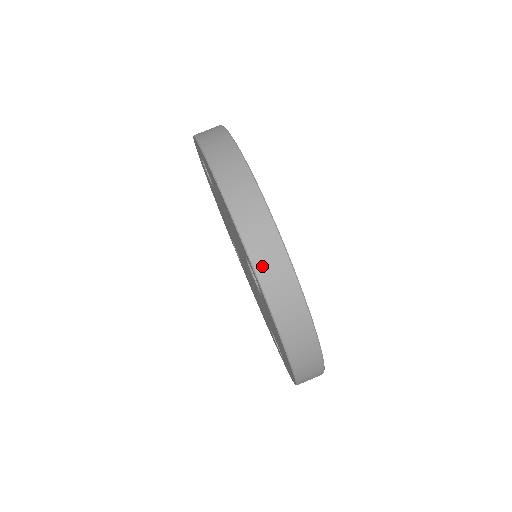
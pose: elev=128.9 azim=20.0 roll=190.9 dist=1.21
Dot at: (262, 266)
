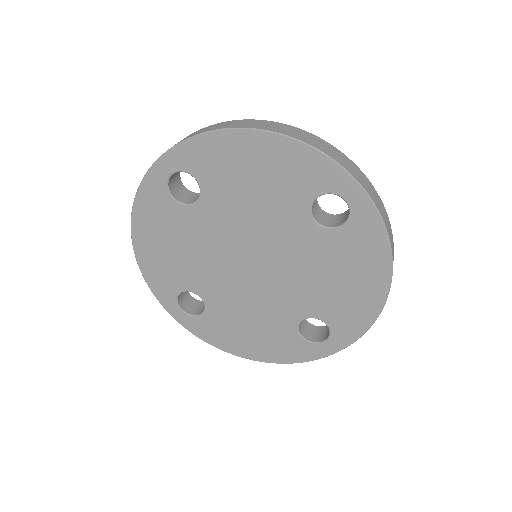
Dot at: (356, 175)
